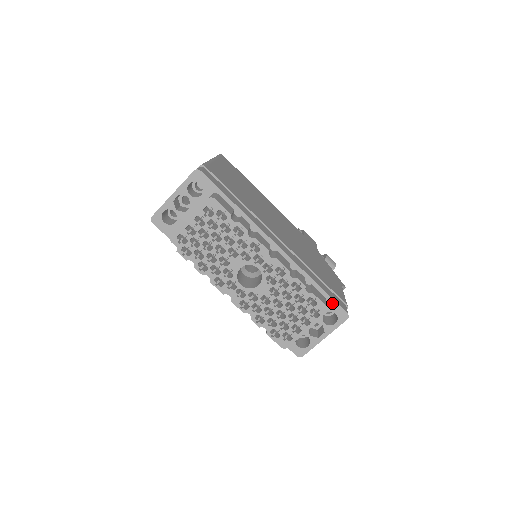
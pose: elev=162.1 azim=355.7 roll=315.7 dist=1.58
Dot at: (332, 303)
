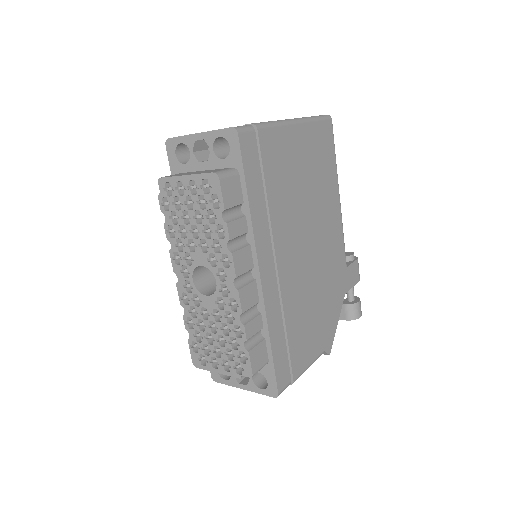
Dot at: (271, 372)
